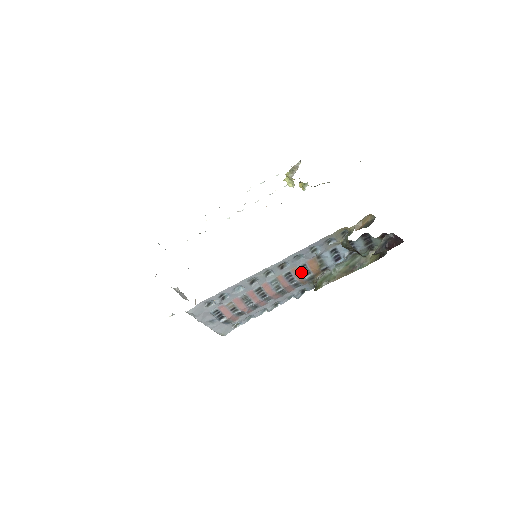
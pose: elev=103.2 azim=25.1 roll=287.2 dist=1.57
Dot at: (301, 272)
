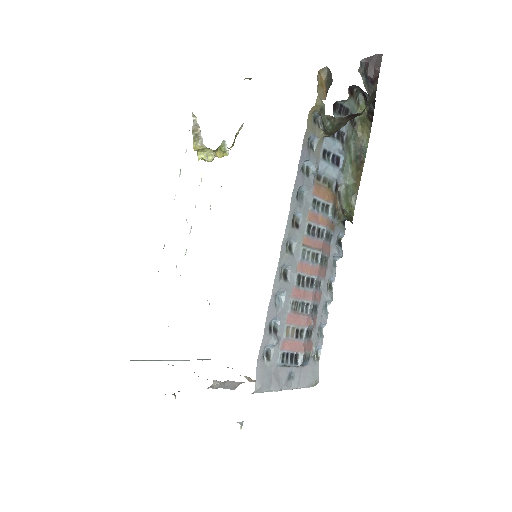
Dot at: (319, 213)
